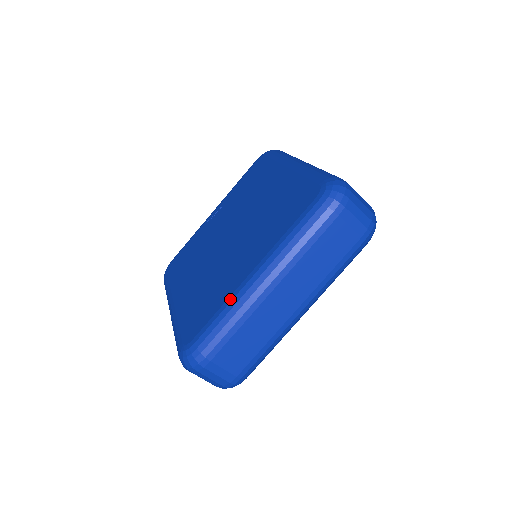
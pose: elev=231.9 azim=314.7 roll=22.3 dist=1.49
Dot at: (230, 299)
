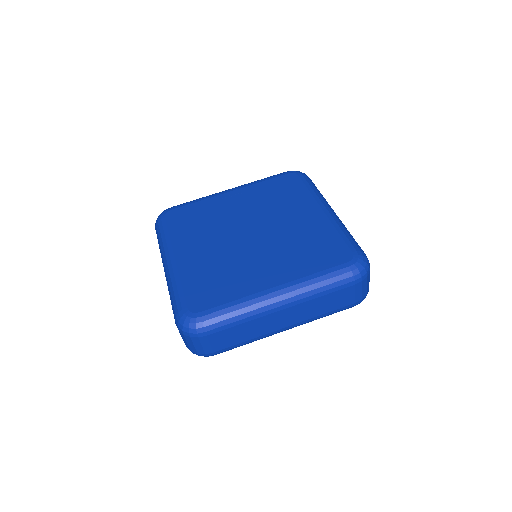
Dot at: (247, 298)
